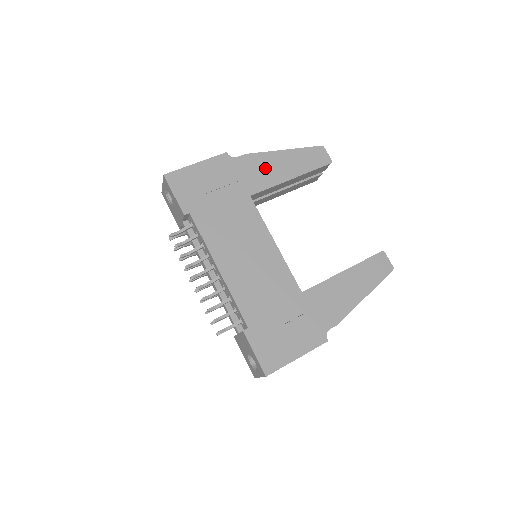
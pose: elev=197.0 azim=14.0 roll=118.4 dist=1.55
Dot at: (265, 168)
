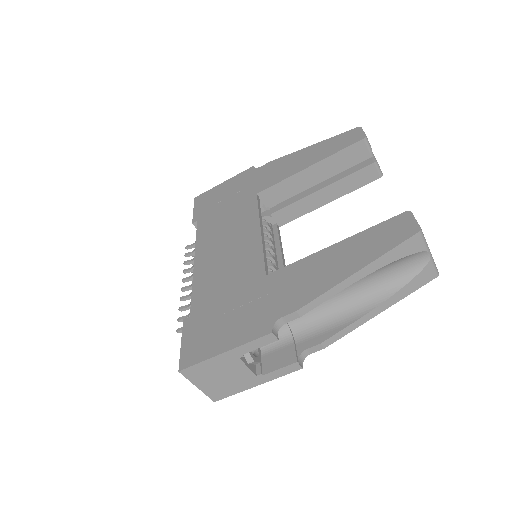
Dot at: (284, 167)
